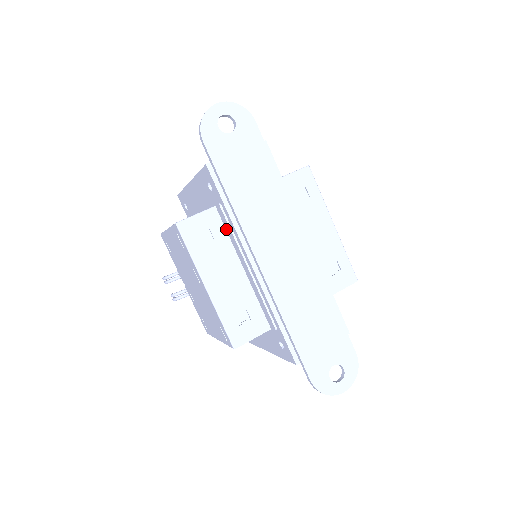
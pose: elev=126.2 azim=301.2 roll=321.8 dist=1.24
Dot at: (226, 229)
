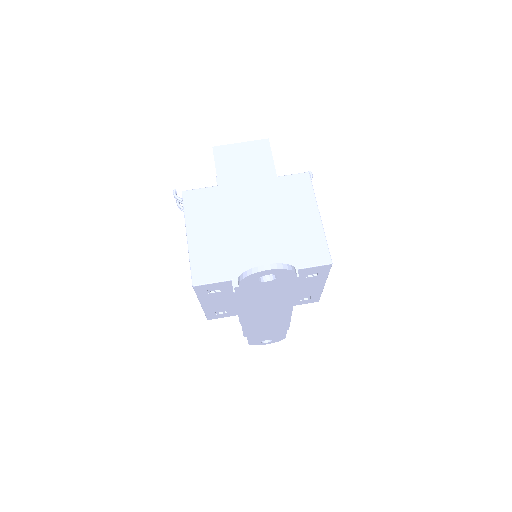
Dot at: occluded
